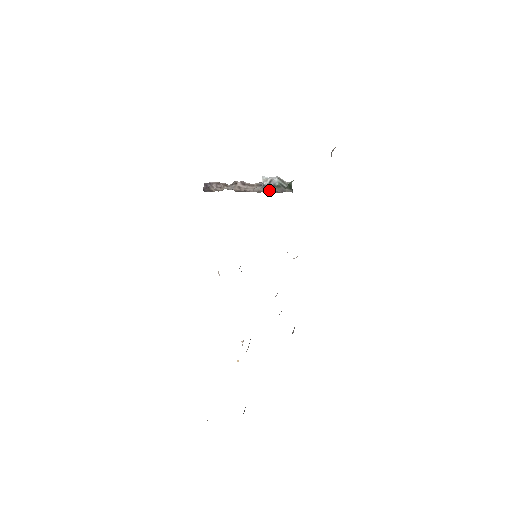
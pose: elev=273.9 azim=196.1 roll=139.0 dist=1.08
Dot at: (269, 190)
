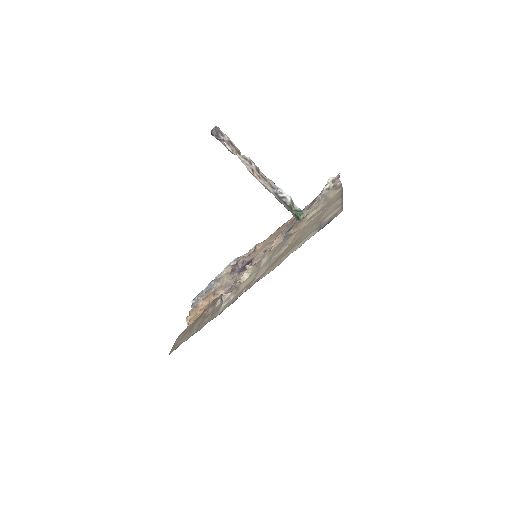
Dot at: (279, 201)
